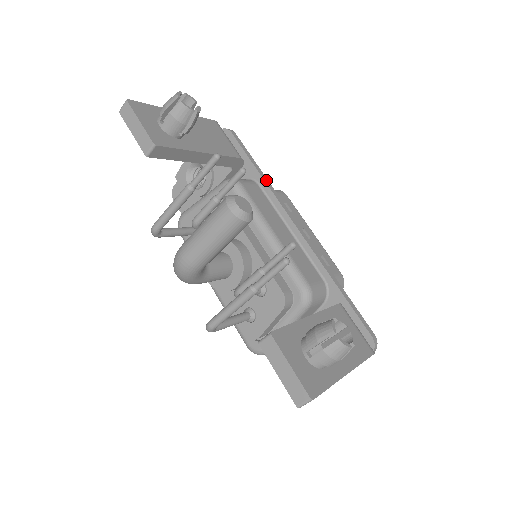
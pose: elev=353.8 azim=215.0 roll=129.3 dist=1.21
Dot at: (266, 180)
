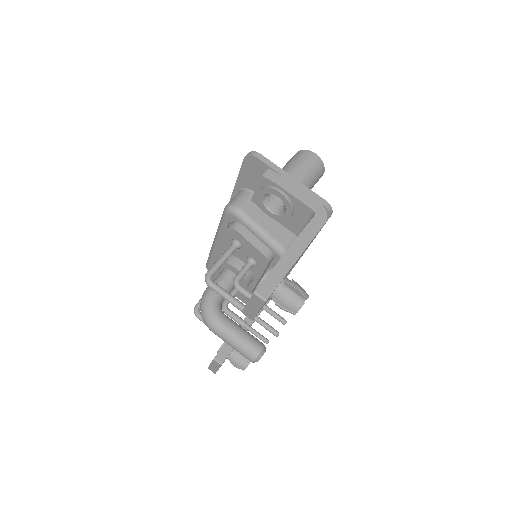
Dot at: occluded
